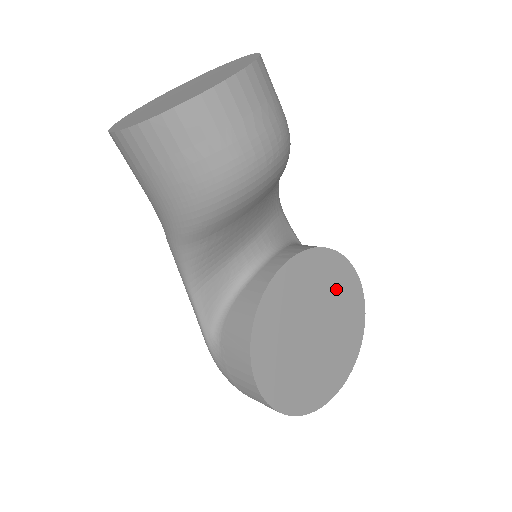
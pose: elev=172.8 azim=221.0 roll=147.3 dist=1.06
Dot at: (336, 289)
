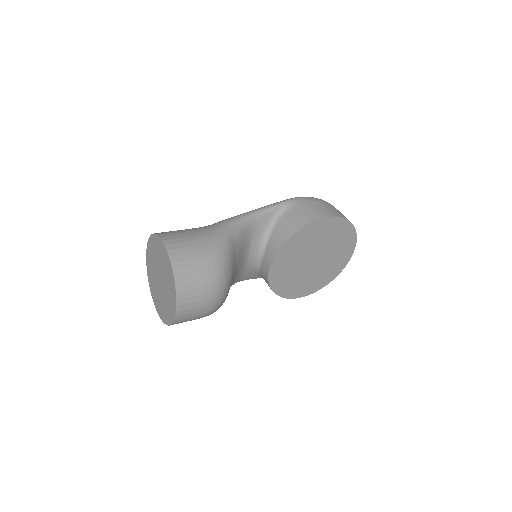
Dot at: (314, 237)
